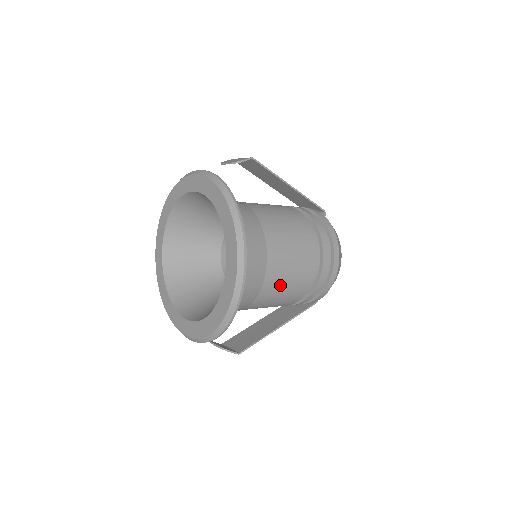
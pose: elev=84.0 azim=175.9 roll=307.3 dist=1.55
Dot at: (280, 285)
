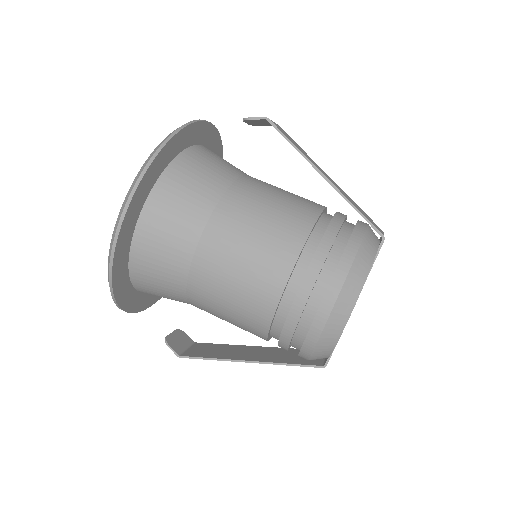
Dot at: (217, 291)
